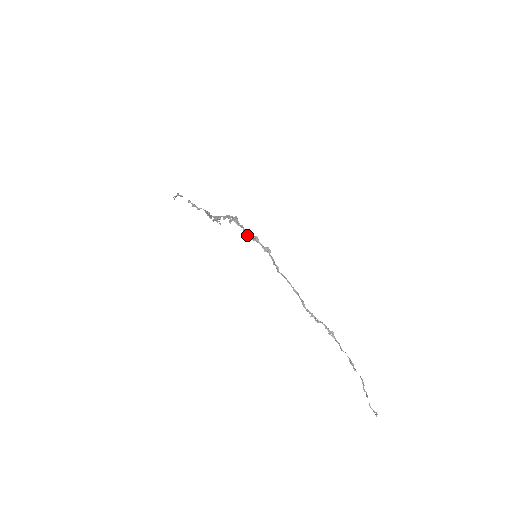
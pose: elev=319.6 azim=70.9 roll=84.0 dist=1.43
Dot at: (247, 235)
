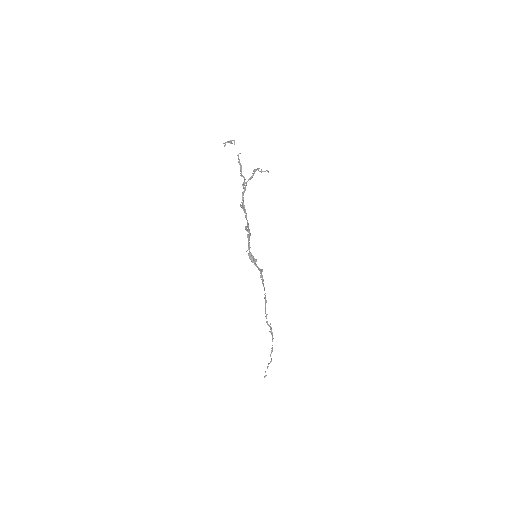
Dot at: (250, 253)
